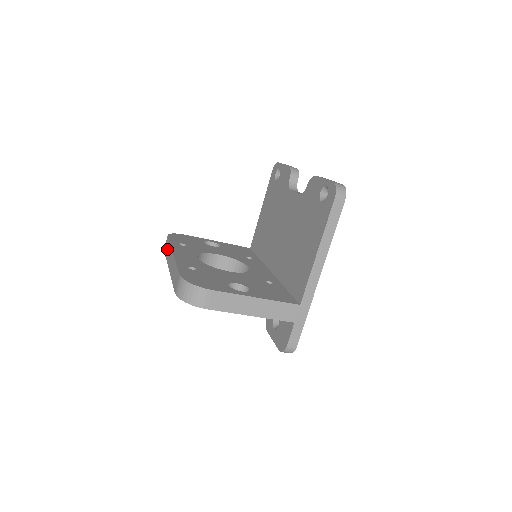
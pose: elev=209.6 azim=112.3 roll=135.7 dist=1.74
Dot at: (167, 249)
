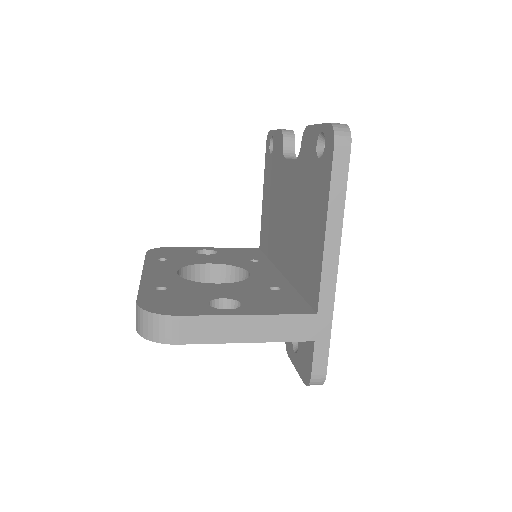
Dot at: occluded
